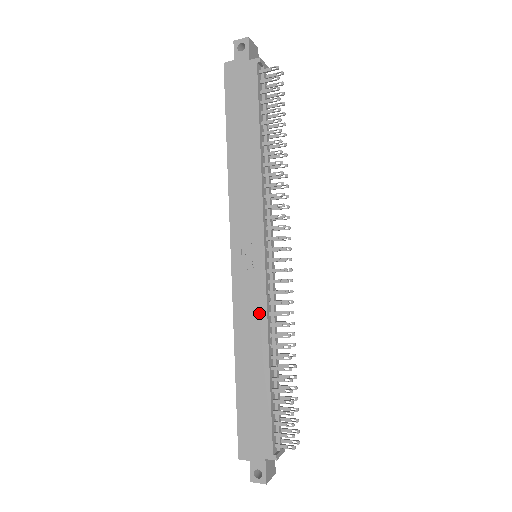
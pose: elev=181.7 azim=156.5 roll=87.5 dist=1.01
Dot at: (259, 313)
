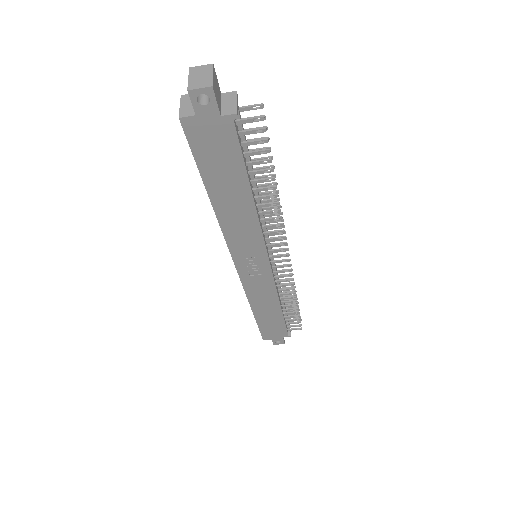
Dot at: (269, 291)
